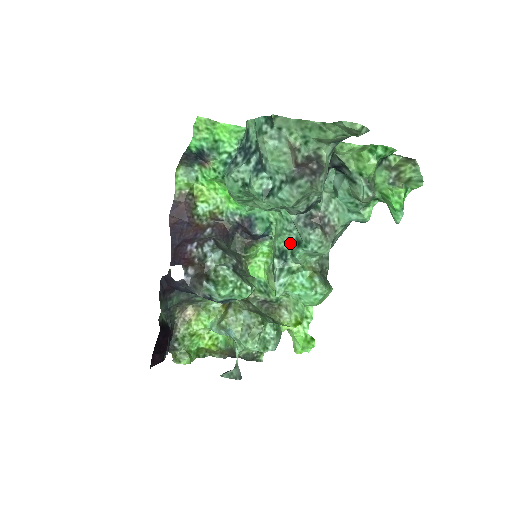
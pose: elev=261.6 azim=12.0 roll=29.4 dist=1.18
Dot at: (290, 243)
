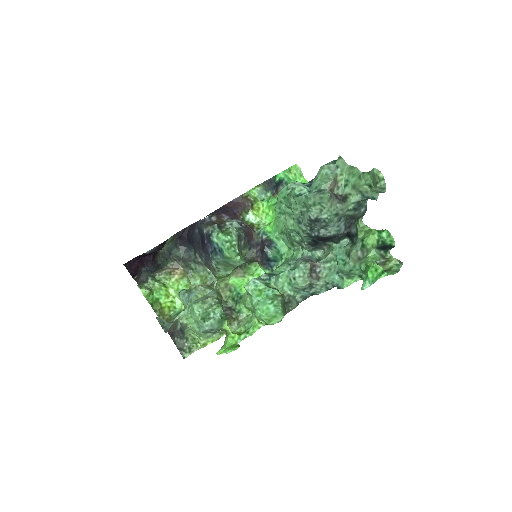
Dot at: occluded
